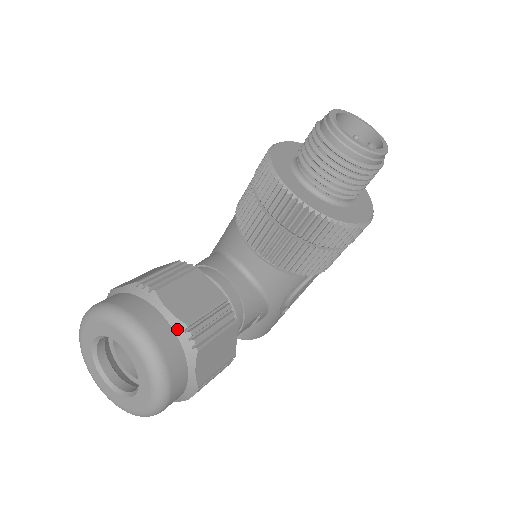
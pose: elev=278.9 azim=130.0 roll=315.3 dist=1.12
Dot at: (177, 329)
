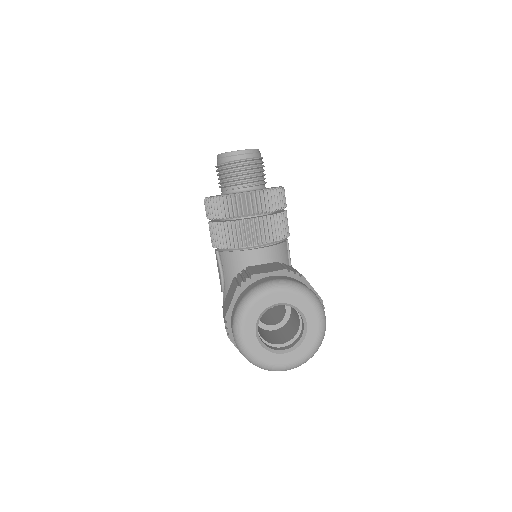
Dot at: (285, 274)
